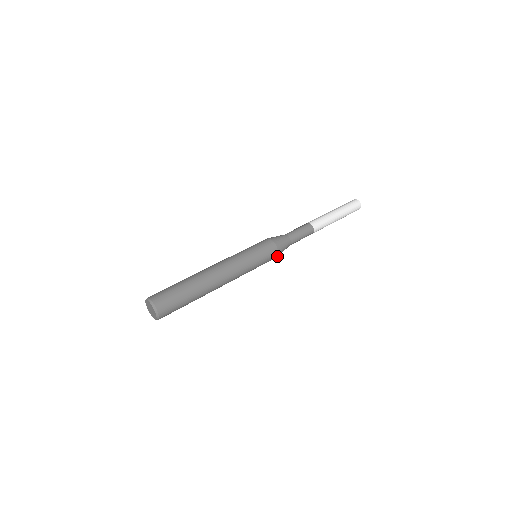
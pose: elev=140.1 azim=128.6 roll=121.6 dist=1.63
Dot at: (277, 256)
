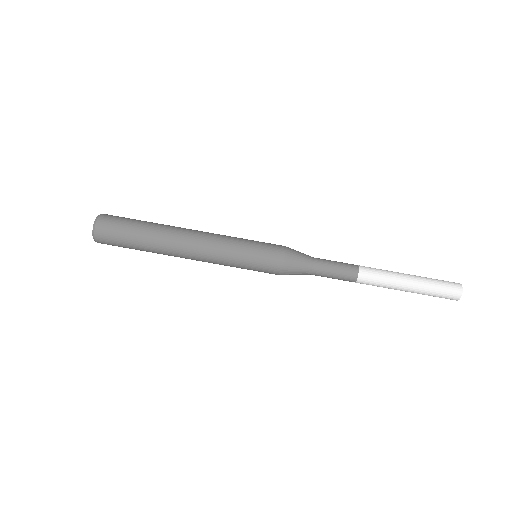
Dot at: (281, 273)
